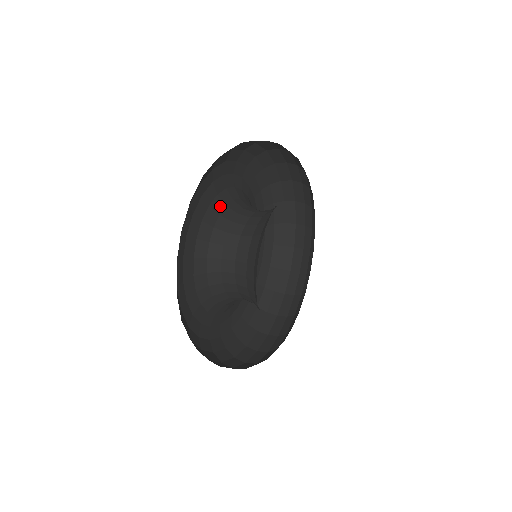
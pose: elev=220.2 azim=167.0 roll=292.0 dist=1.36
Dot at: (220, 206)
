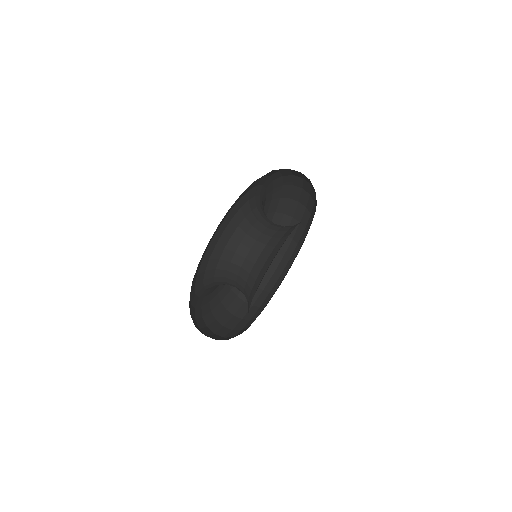
Dot at: (261, 204)
